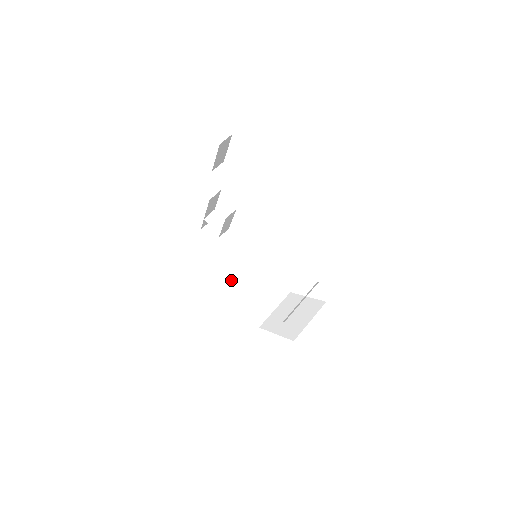
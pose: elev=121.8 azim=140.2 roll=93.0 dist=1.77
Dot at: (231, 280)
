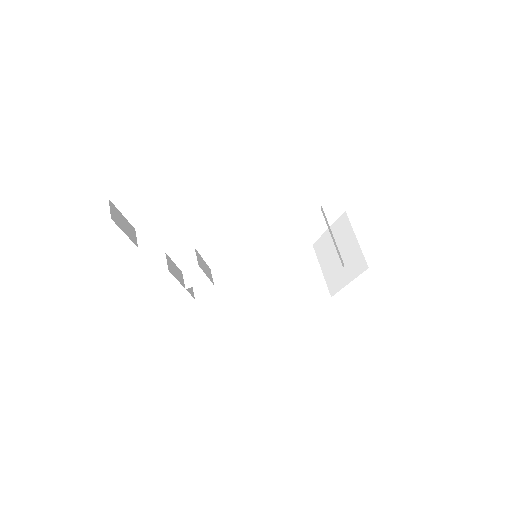
Dot at: (266, 297)
